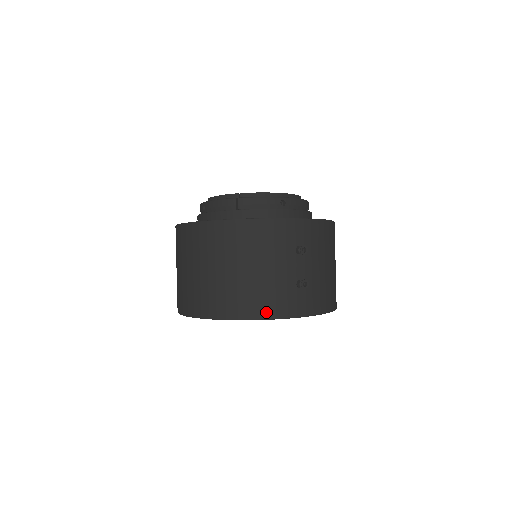
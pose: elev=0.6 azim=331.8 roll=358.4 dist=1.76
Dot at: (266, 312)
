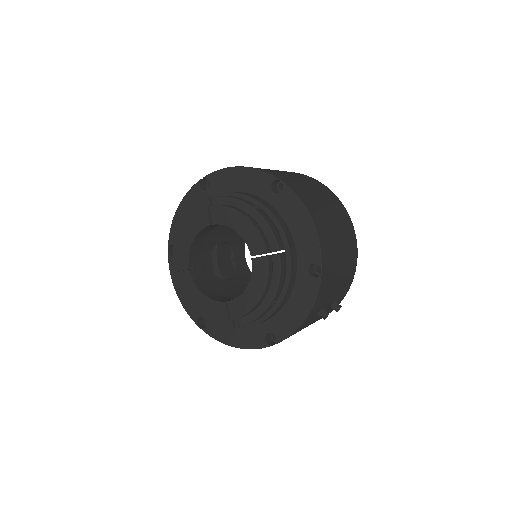
Dot at: occluded
